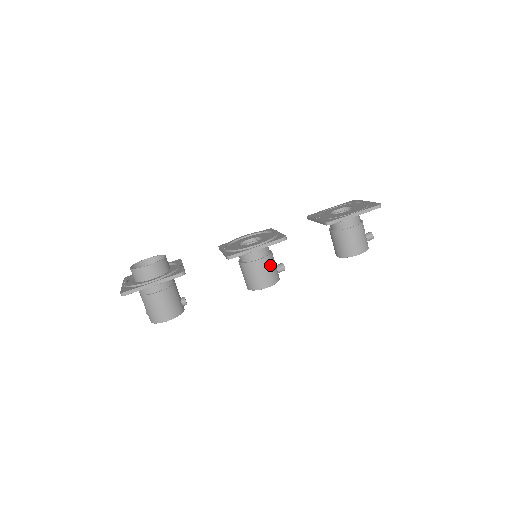
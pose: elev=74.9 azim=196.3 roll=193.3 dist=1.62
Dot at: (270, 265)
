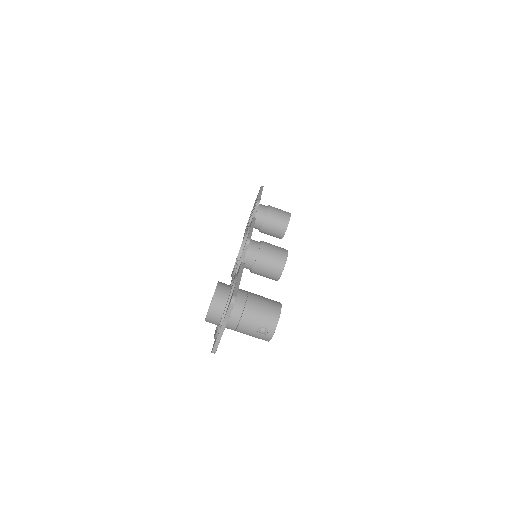
Dot at: occluded
